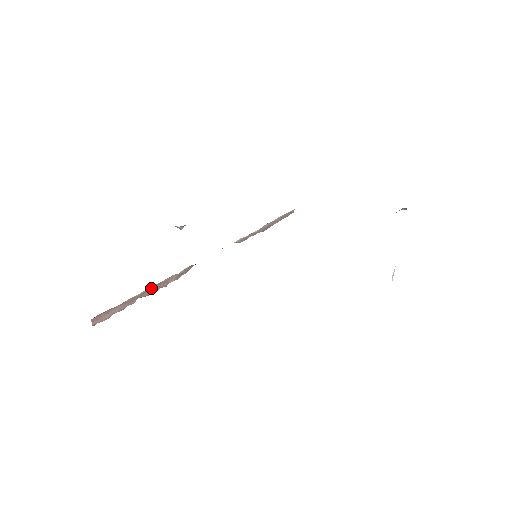
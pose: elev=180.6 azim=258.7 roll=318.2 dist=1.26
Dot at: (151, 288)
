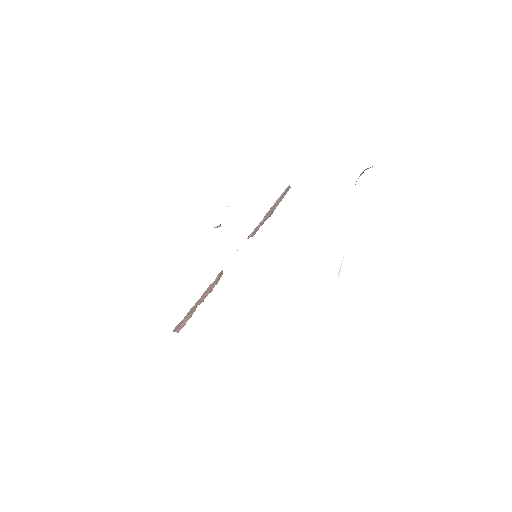
Dot at: (201, 298)
